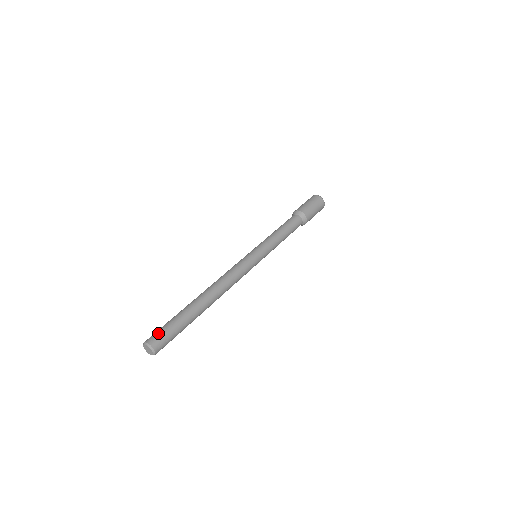
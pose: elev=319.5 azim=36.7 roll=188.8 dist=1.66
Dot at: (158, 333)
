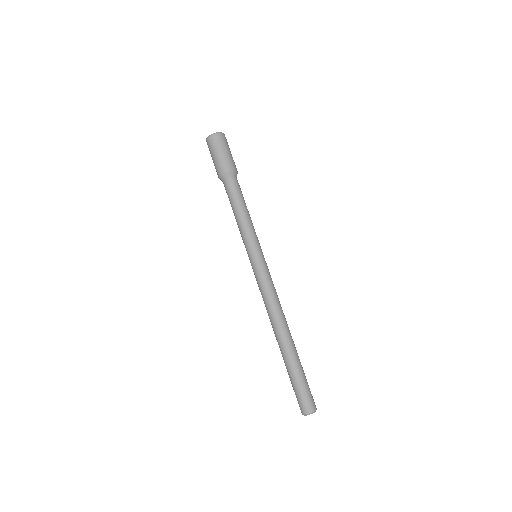
Dot at: (300, 401)
